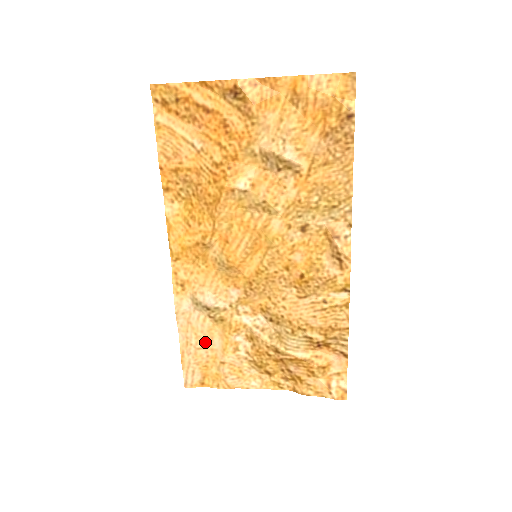
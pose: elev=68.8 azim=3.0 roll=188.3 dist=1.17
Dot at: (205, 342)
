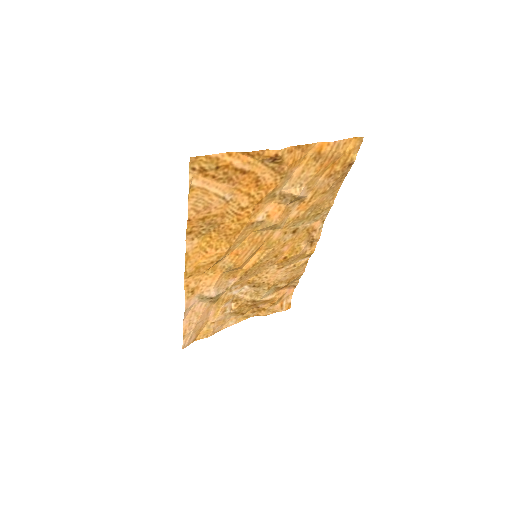
Dot at: (203, 317)
